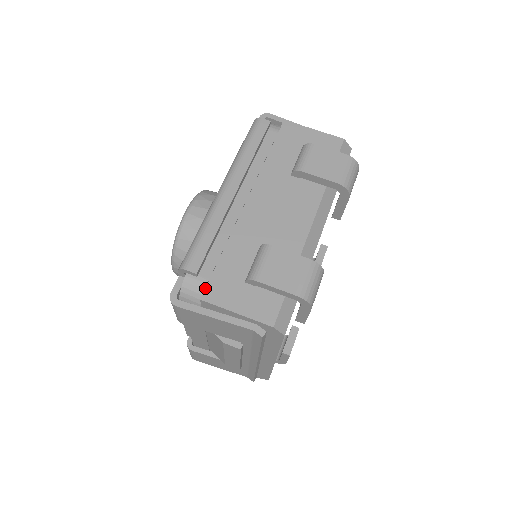
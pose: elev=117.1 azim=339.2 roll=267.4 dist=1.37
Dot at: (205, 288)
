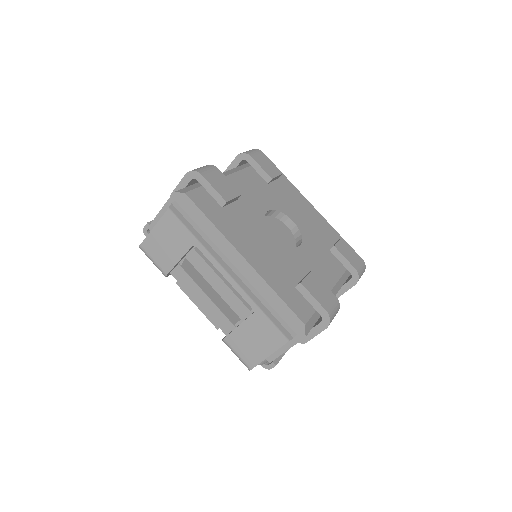
Dot at: occluded
